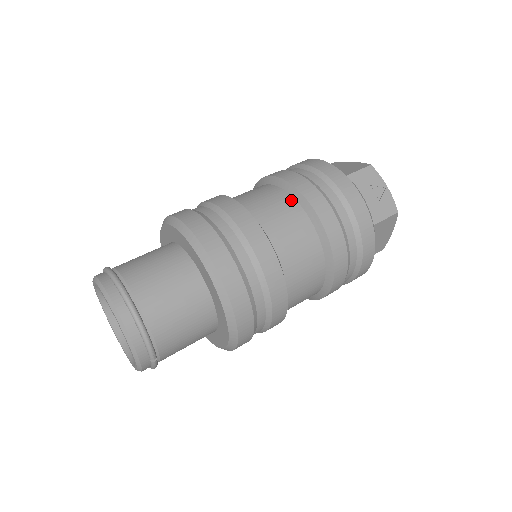
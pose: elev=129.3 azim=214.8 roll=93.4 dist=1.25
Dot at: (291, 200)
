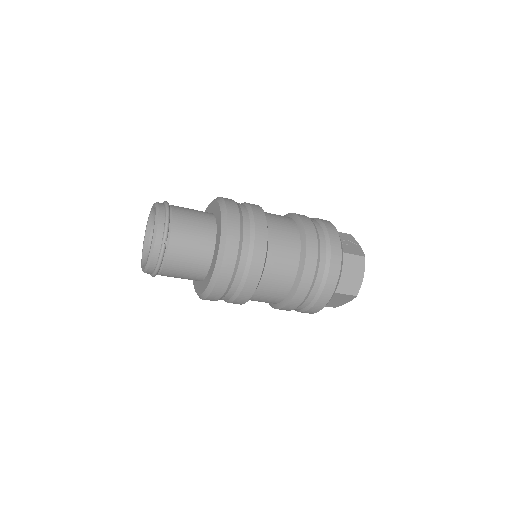
Dot at: occluded
